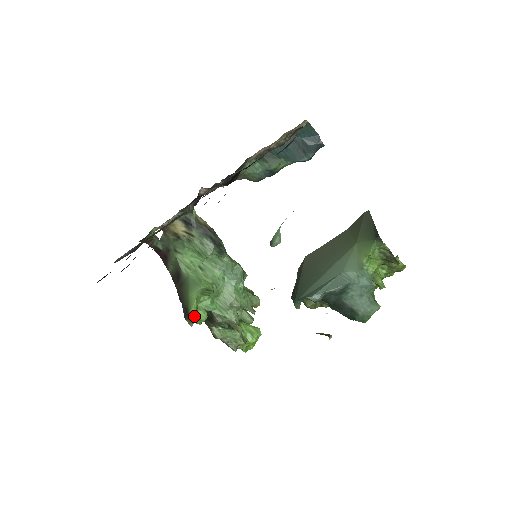
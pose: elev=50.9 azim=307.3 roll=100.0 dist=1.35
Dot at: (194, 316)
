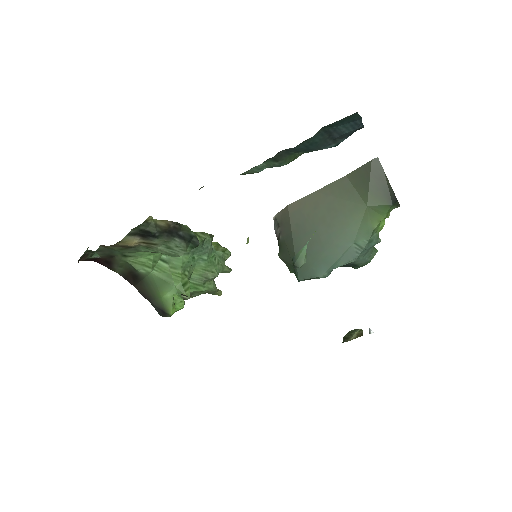
Dot at: (173, 313)
